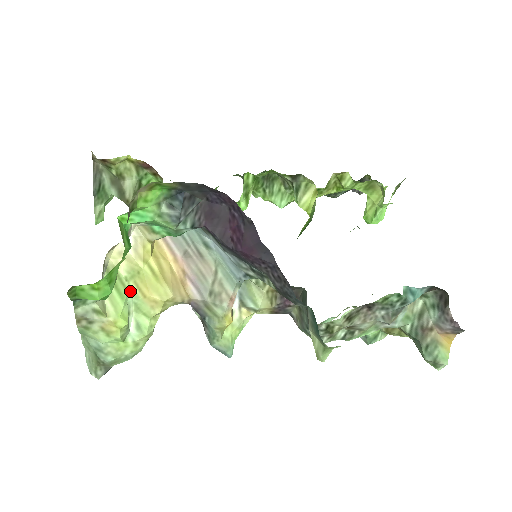
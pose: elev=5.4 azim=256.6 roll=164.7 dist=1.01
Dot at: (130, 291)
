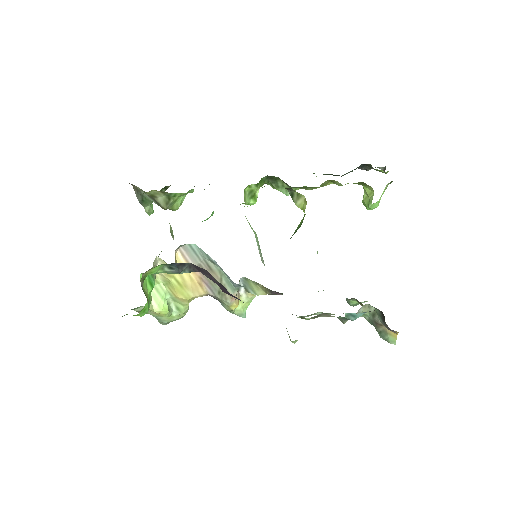
Dot at: (167, 292)
